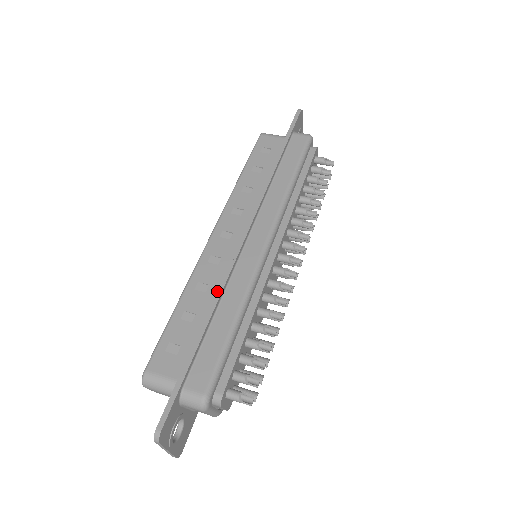
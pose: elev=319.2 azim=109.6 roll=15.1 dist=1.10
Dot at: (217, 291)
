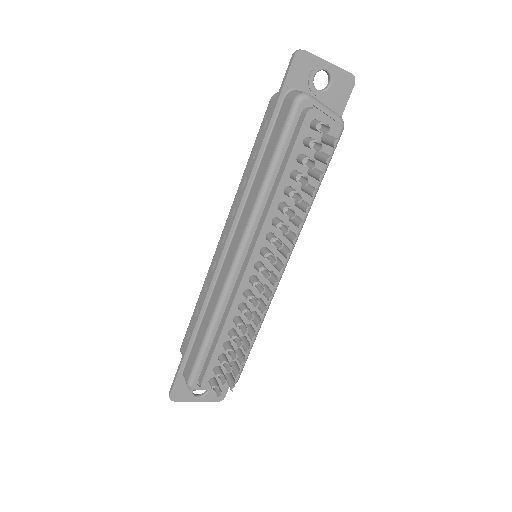
Dot at: (202, 302)
